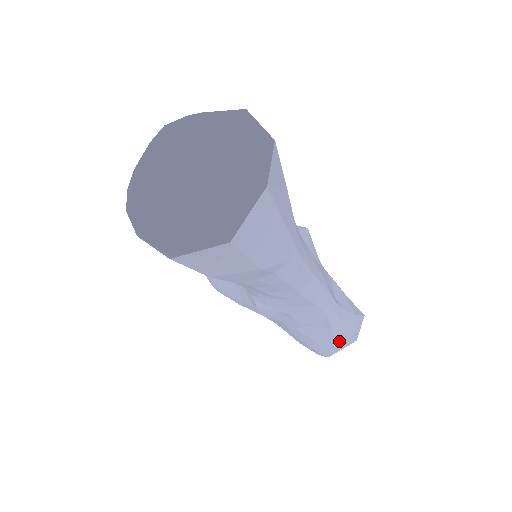
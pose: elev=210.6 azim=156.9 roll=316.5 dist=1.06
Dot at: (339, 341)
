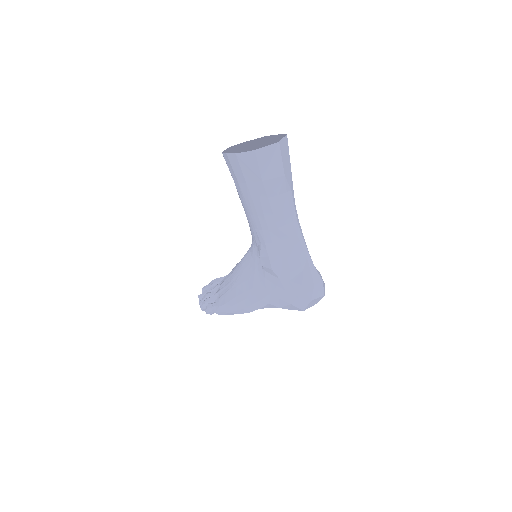
Dot at: (316, 282)
